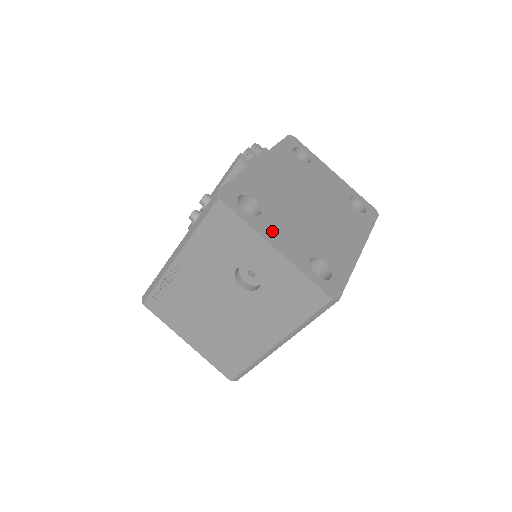
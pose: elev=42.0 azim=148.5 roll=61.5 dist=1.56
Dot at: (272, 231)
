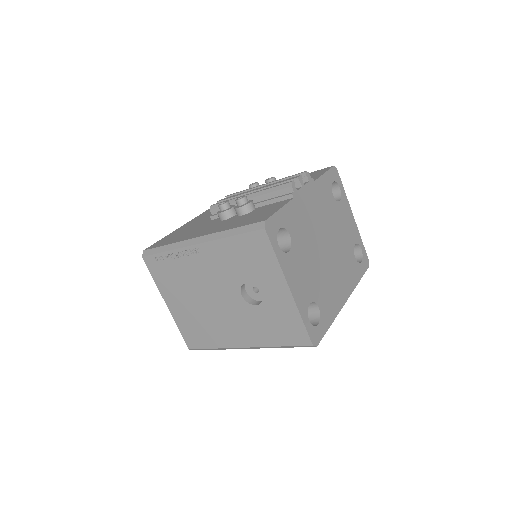
Dot at: (292, 270)
